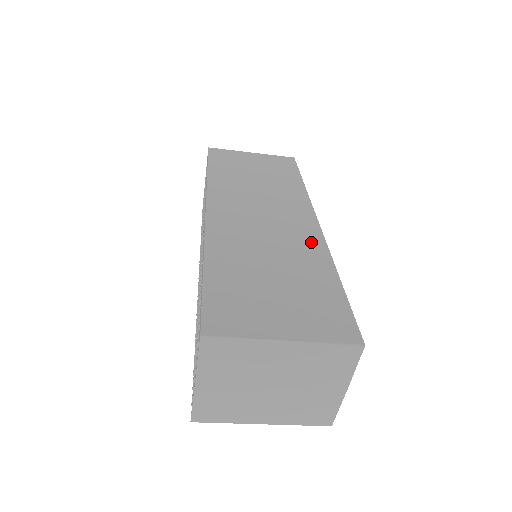
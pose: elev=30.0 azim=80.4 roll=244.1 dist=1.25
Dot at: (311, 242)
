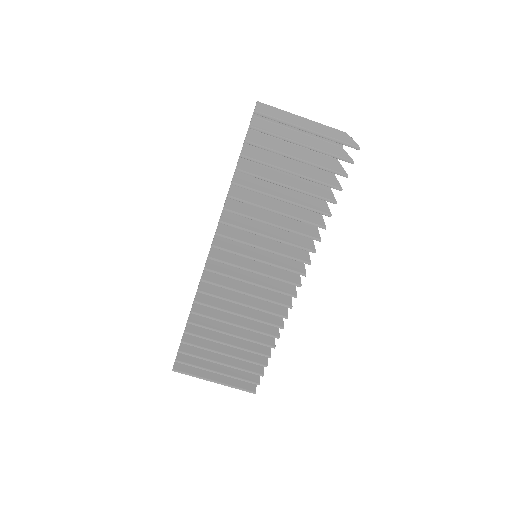
Dot at: occluded
